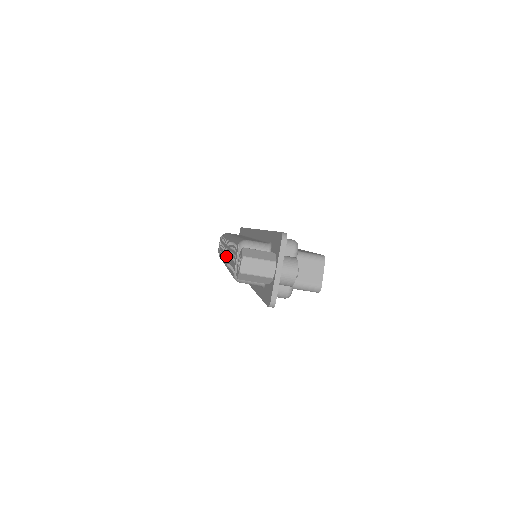
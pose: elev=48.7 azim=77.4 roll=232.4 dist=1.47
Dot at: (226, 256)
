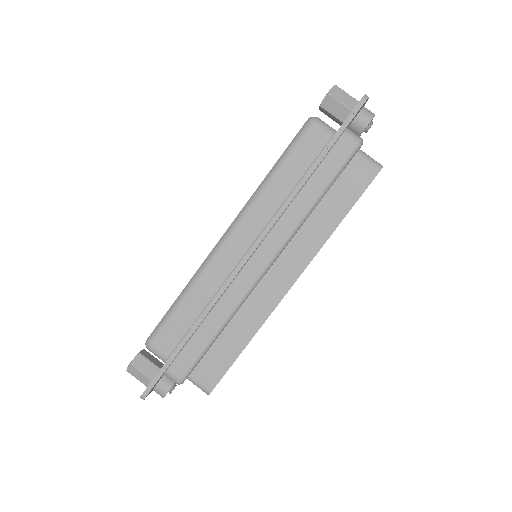
Dot at: occluded
